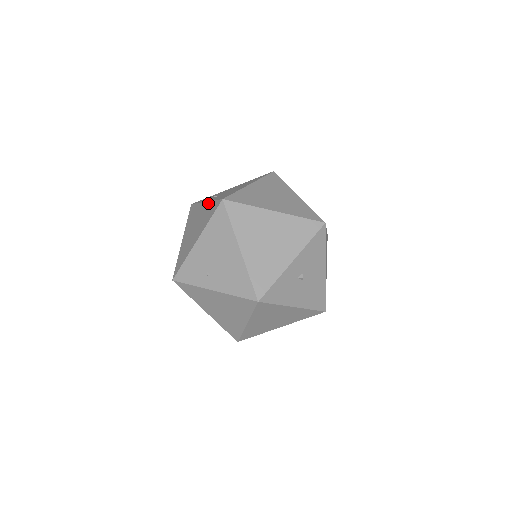
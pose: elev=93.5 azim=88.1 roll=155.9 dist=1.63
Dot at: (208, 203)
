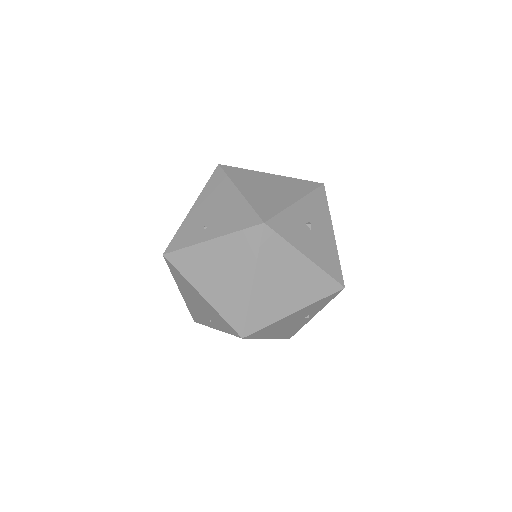
Dot at: occluded
